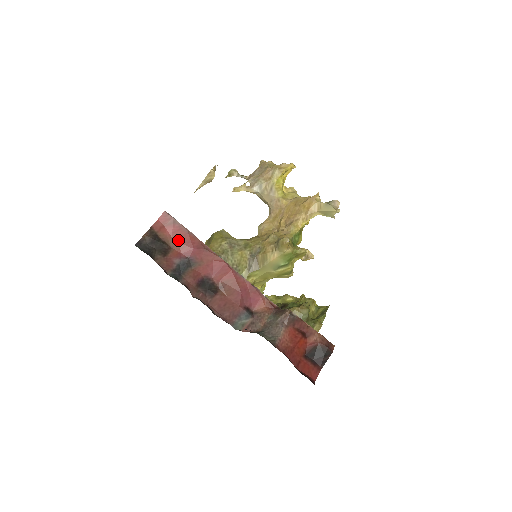
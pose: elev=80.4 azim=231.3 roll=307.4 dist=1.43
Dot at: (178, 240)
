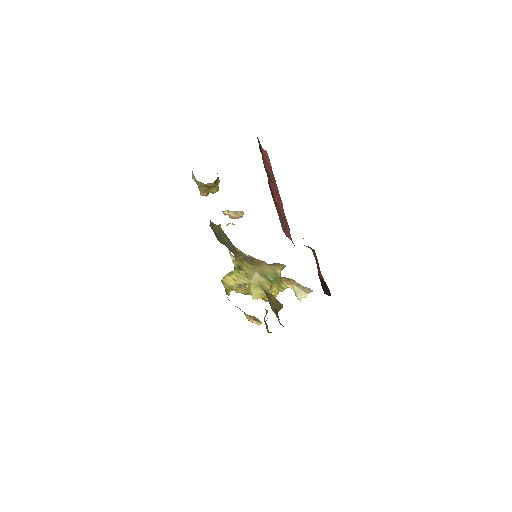
Dot at: (267, 164)
